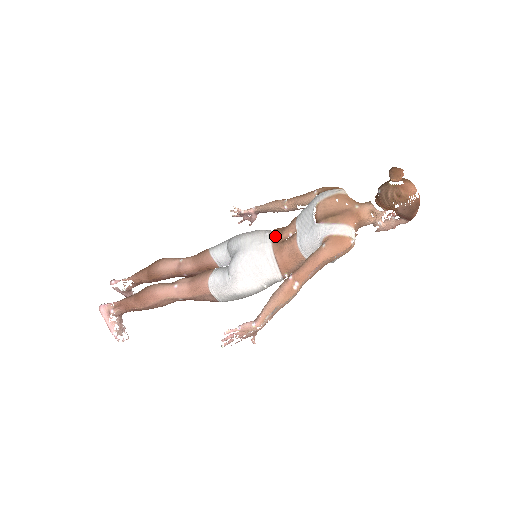
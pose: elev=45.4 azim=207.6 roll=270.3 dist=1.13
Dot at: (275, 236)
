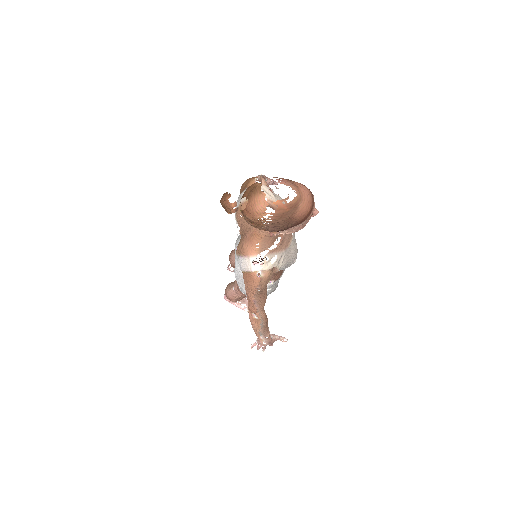
Dot at: occluded
